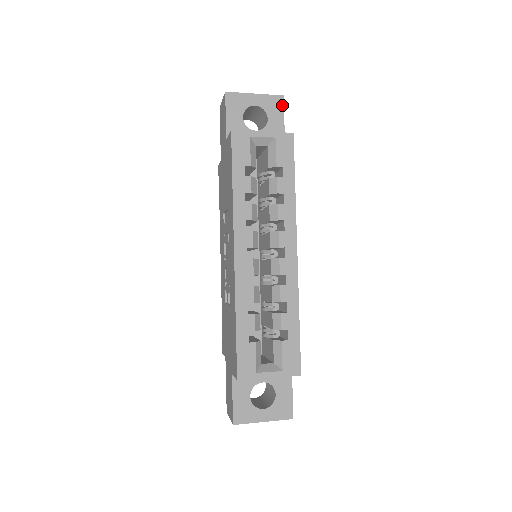
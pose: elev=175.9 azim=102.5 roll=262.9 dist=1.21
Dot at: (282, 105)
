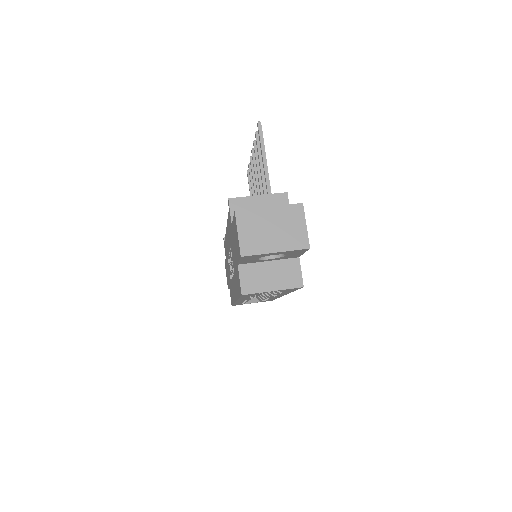
Dot at: (305, 251)
